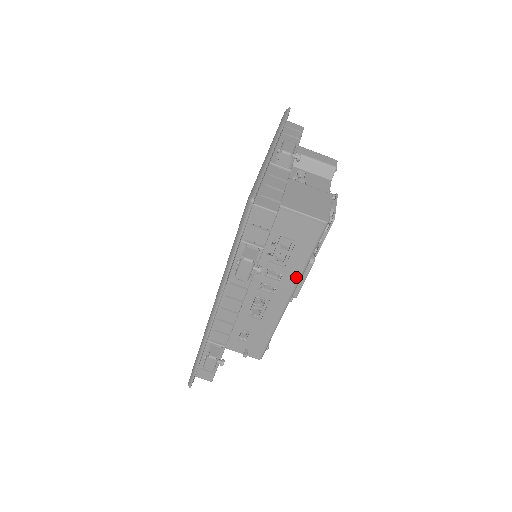
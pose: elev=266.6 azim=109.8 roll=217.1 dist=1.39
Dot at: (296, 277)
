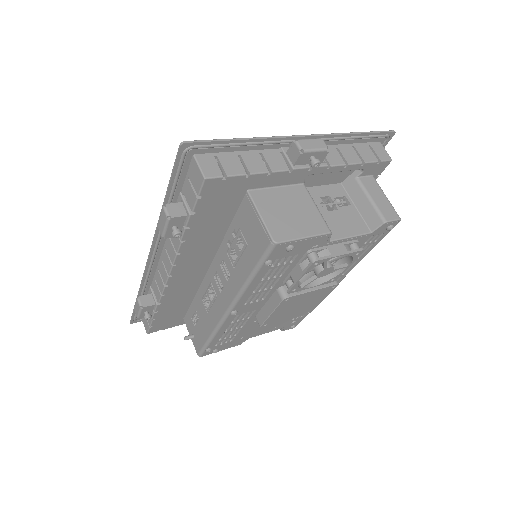
Dot at: (238, 288)
